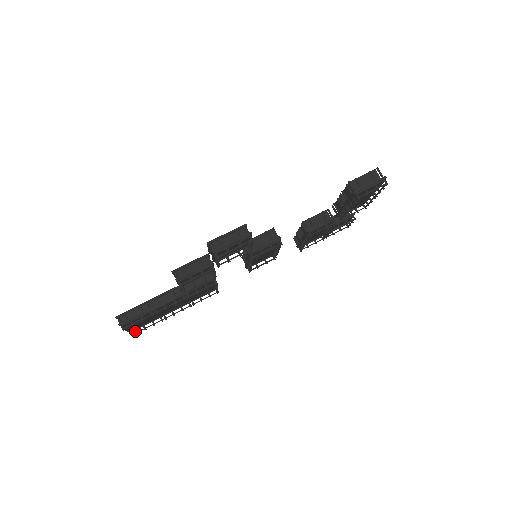
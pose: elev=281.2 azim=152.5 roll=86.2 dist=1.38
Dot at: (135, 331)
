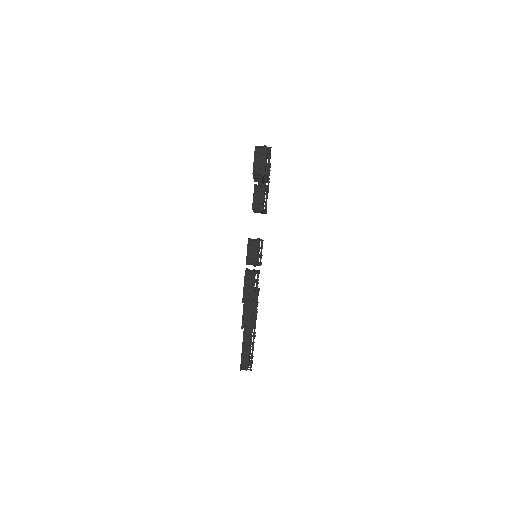
Dot at: (252, 358)
